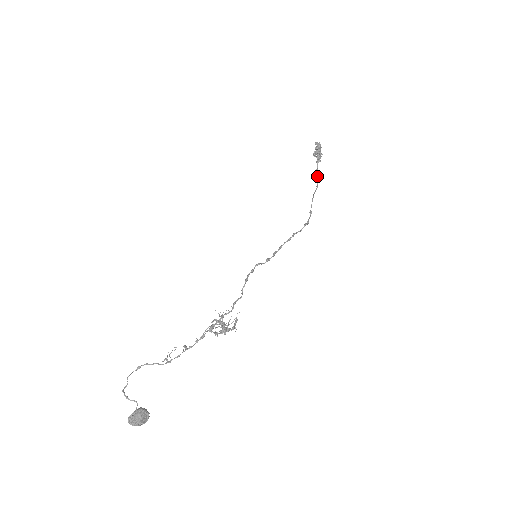
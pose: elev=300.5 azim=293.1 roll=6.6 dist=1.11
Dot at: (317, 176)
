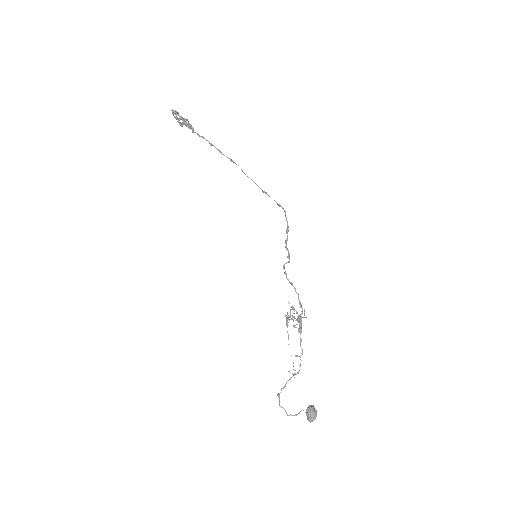
Dot at: (218, 150)
